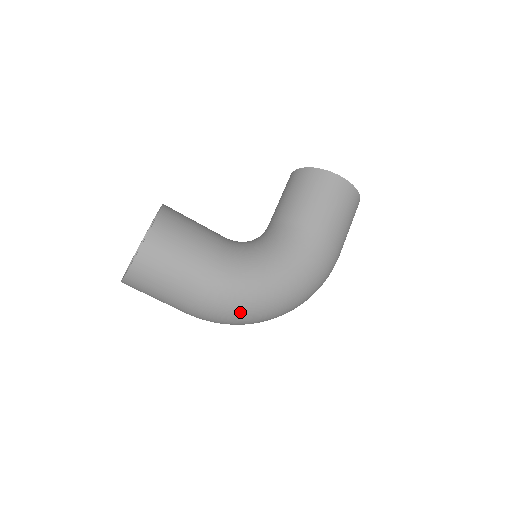
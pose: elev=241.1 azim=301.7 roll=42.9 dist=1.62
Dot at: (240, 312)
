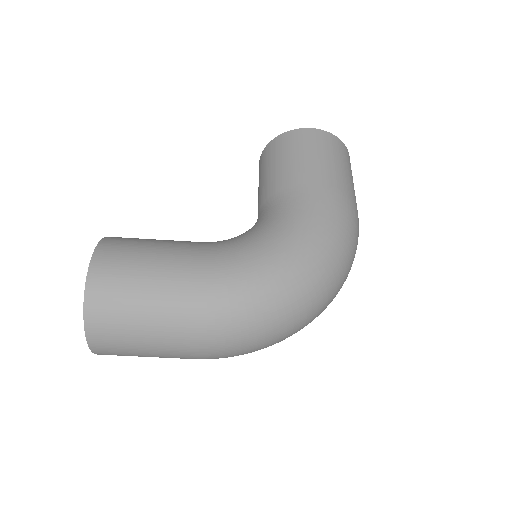
Dot at: (256, 311)
